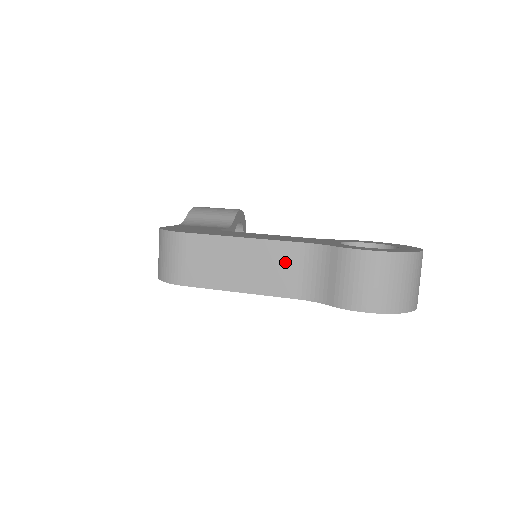
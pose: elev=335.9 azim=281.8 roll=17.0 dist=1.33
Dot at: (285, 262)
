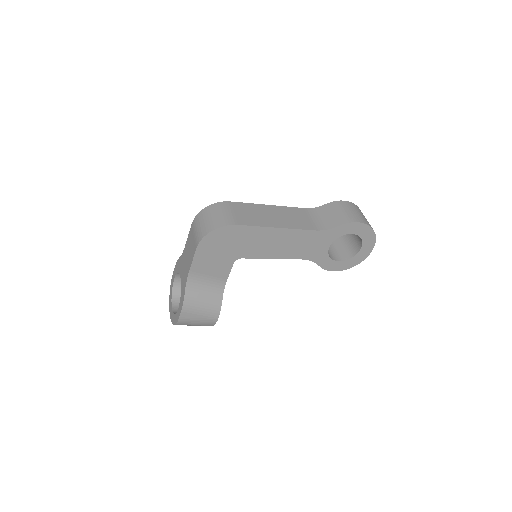
Dot at: (300, 215)
